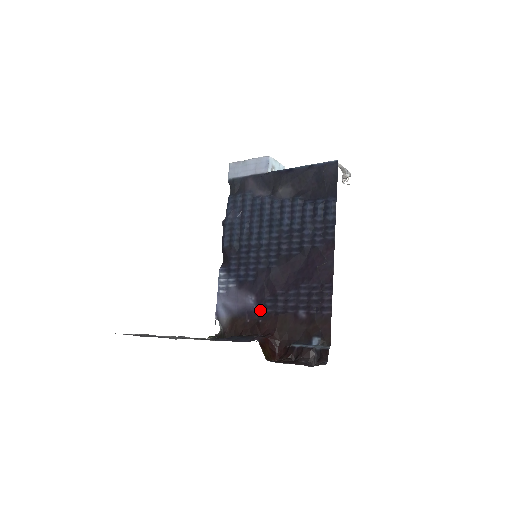
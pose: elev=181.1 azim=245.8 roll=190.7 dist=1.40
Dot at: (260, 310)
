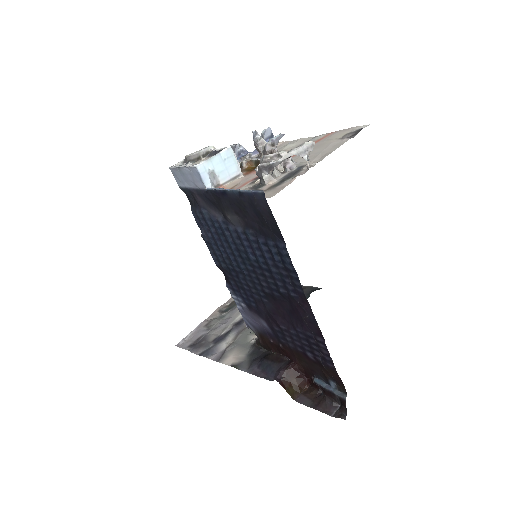
Dot at: (276, 336)
